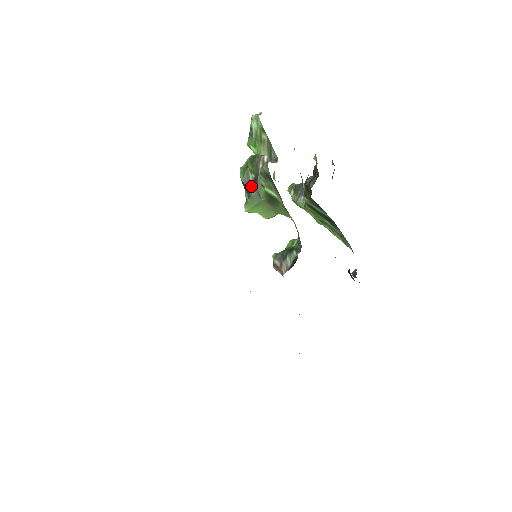
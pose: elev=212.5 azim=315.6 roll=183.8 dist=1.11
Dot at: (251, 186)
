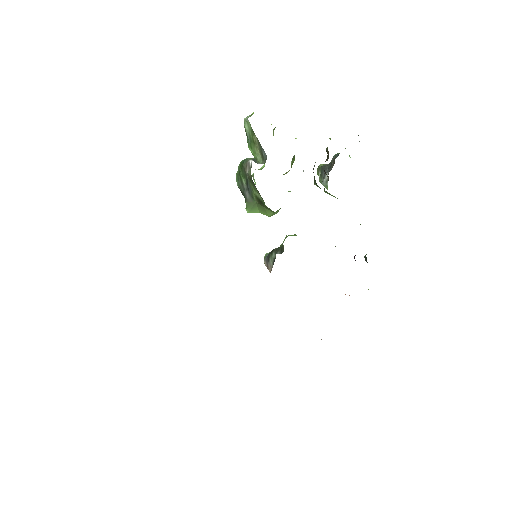
Dot at: (245, 190)
